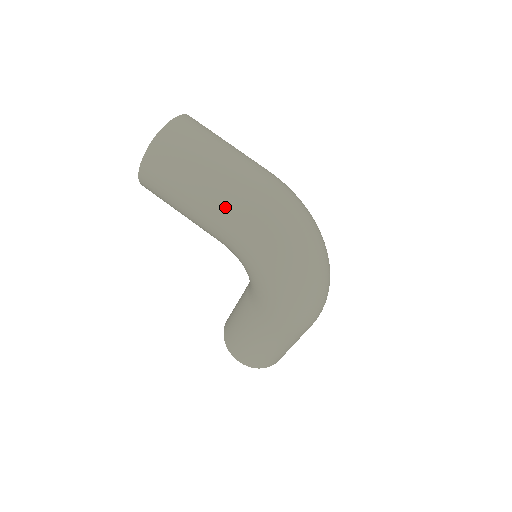
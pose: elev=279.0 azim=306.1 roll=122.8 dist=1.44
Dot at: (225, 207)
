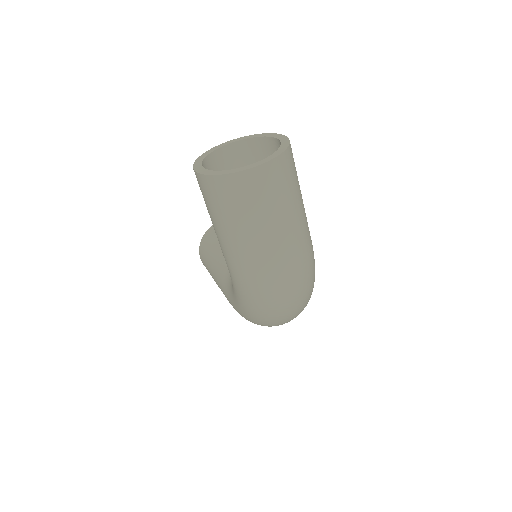
Dot at: (240, 268)
